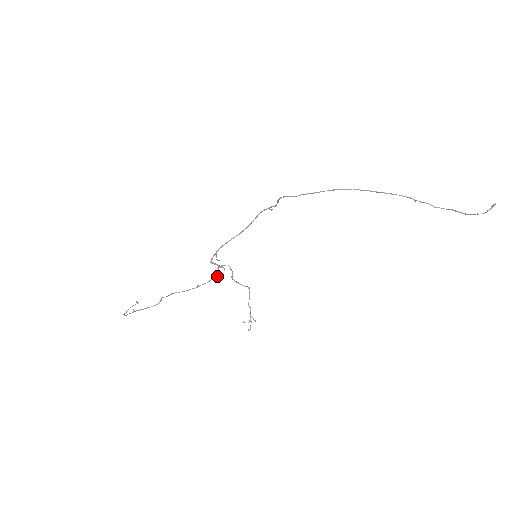
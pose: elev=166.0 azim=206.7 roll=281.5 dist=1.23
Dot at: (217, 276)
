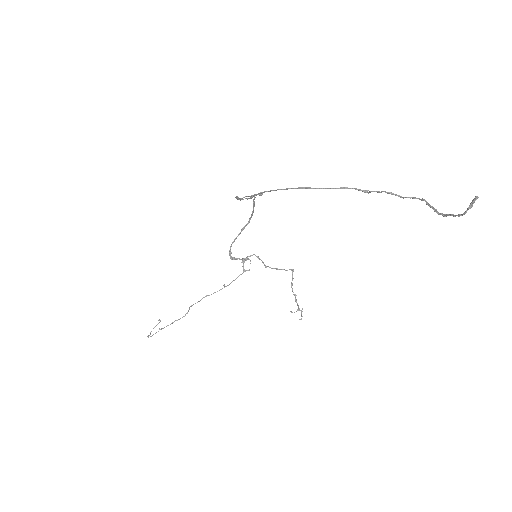
Dot at: (245, 270)
